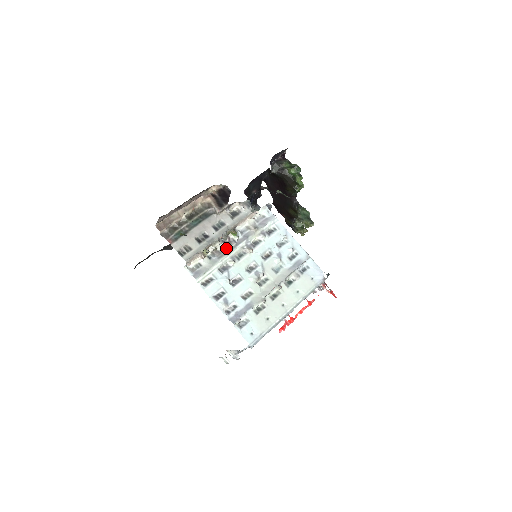
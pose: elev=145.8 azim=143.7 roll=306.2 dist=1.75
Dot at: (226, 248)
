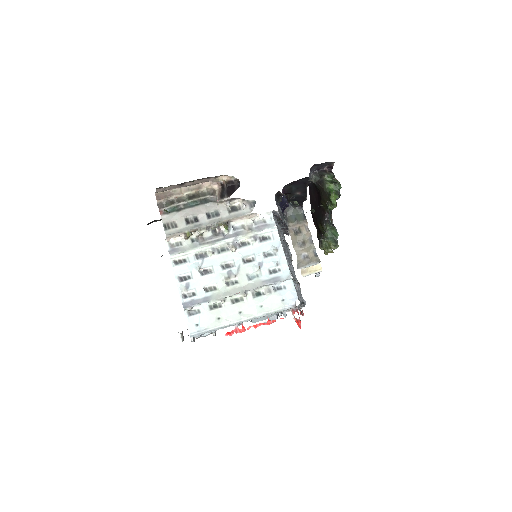
Dot at: (212, 238)
